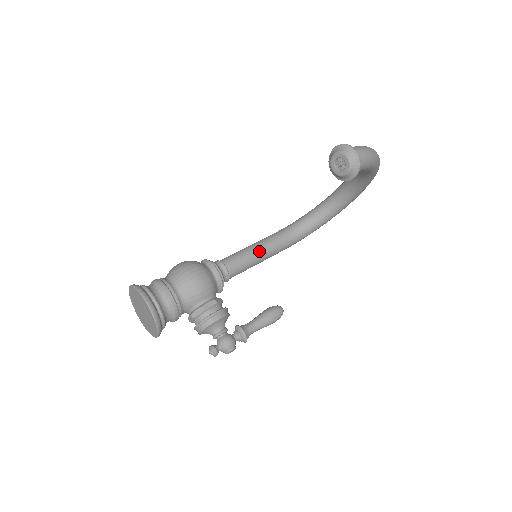
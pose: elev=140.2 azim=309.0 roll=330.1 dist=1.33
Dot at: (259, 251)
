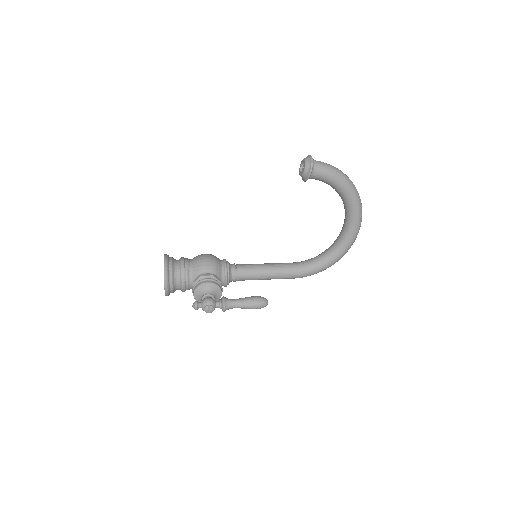
Dot at: (268, 266)
